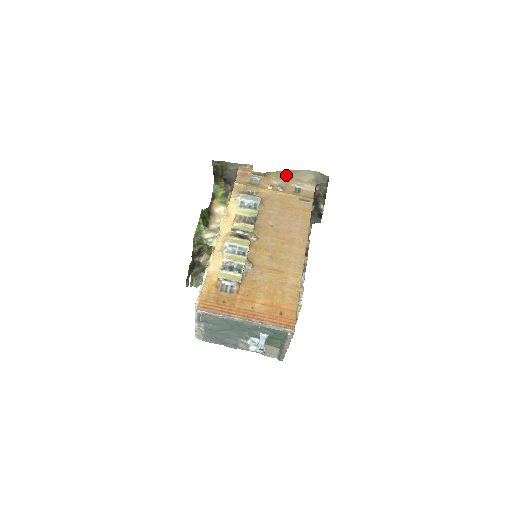
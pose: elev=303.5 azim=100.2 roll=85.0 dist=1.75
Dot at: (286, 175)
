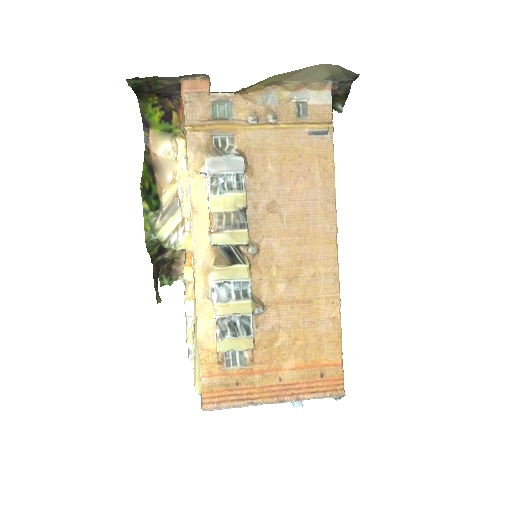
Dot at: (276, 81)
